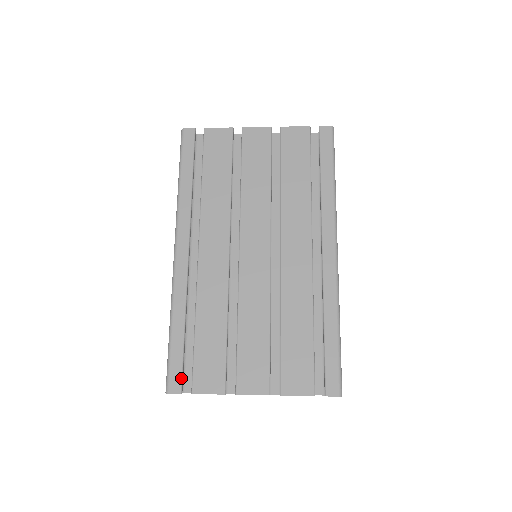
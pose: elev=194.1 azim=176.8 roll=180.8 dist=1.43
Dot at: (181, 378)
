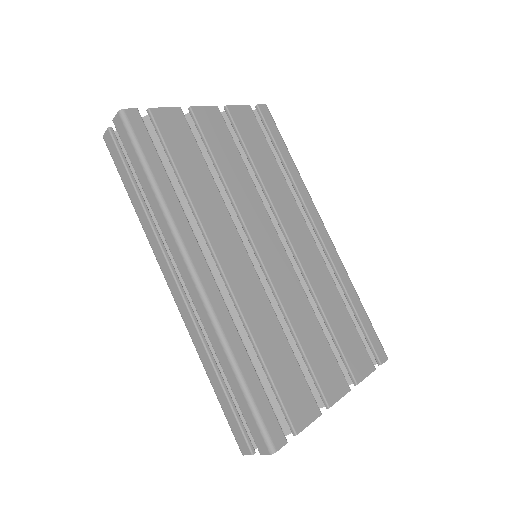
Dot at: (279, 425)
